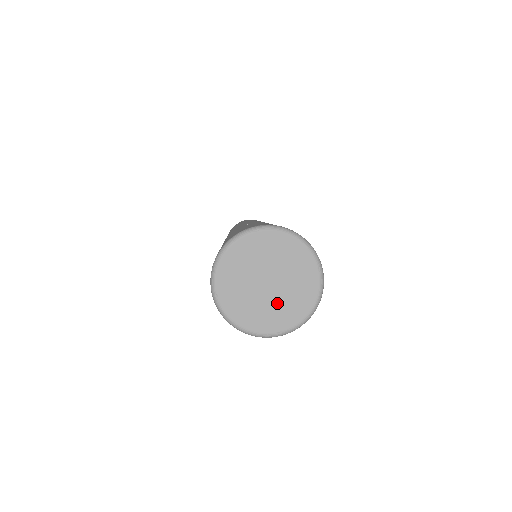
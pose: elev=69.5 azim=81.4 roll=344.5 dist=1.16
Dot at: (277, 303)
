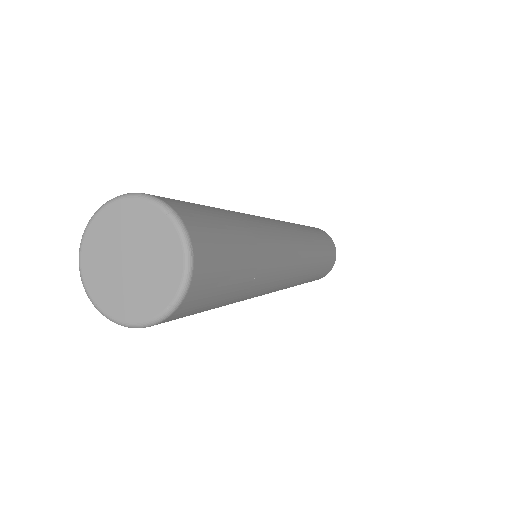
Dot at: (149, 276)
